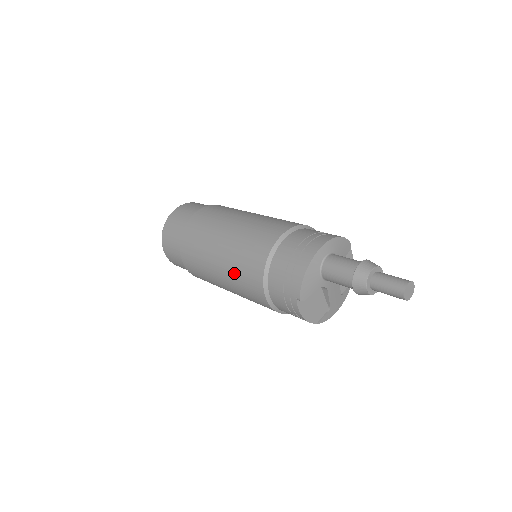
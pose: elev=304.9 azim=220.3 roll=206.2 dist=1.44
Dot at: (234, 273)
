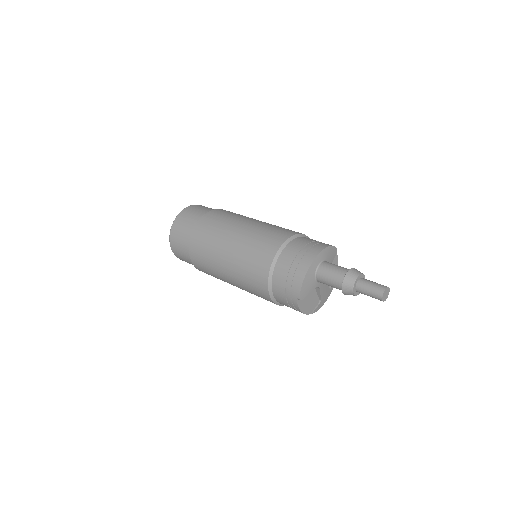
Dot at: (241, 275)
